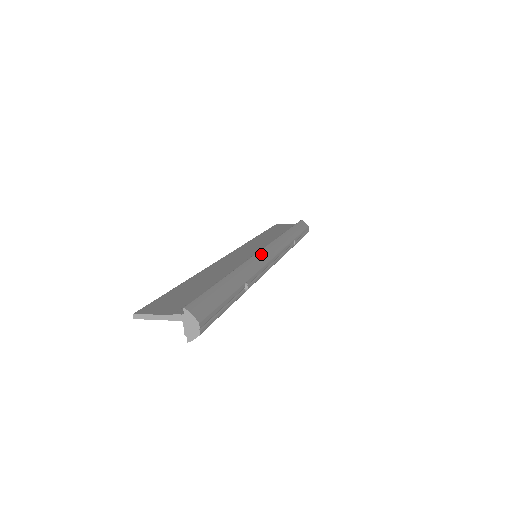
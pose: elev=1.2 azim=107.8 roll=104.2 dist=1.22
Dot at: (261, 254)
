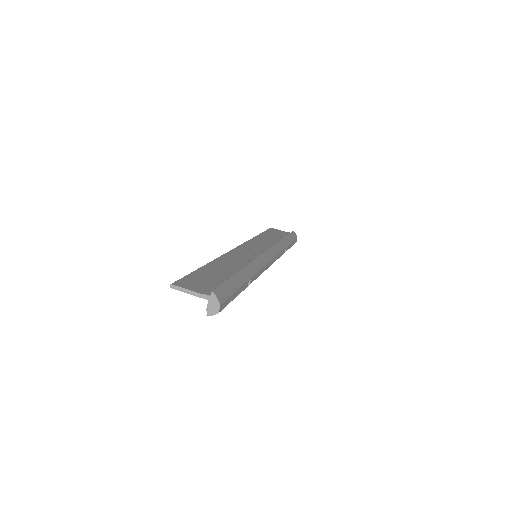
Dot at: (262, 257)
